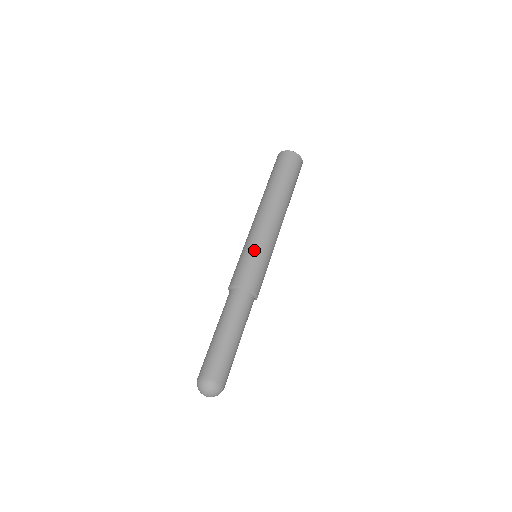
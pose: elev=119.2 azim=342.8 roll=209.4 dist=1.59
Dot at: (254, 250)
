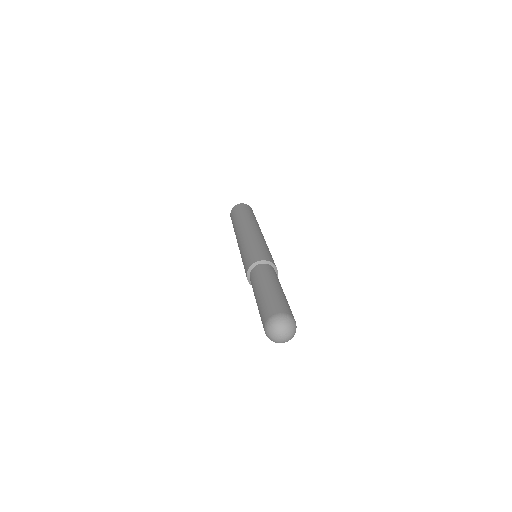
Dot at: (260, 243)
